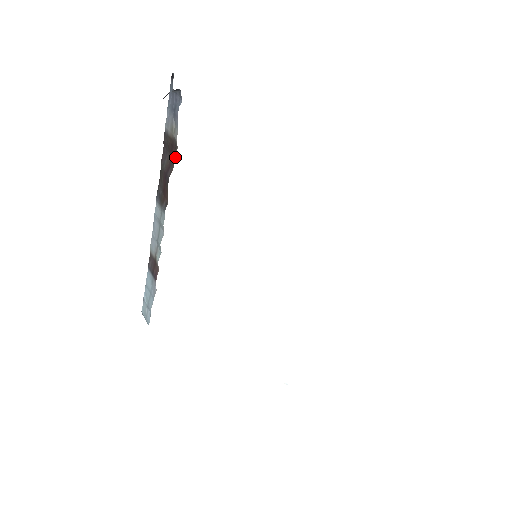
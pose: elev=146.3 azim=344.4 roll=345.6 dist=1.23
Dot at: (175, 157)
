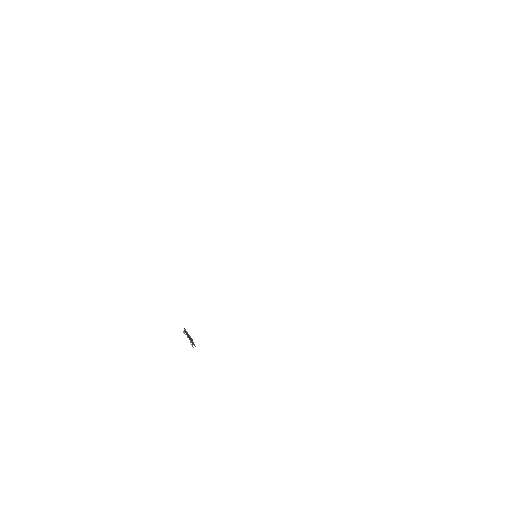
Dot at: (195, 346)
